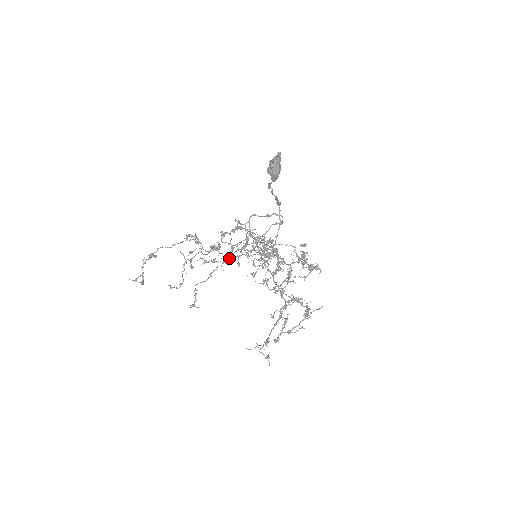
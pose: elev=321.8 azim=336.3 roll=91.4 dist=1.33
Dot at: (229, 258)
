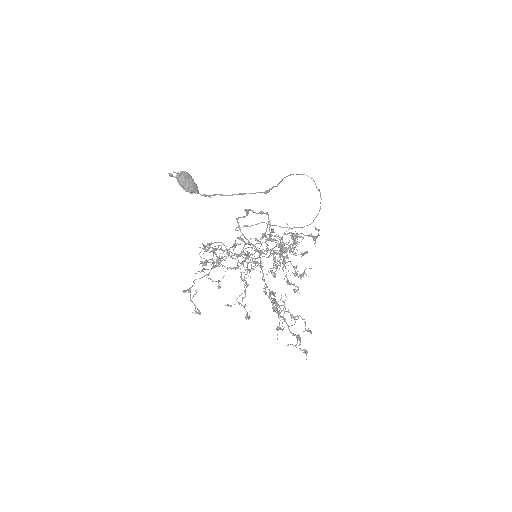
Dot at: occluded
